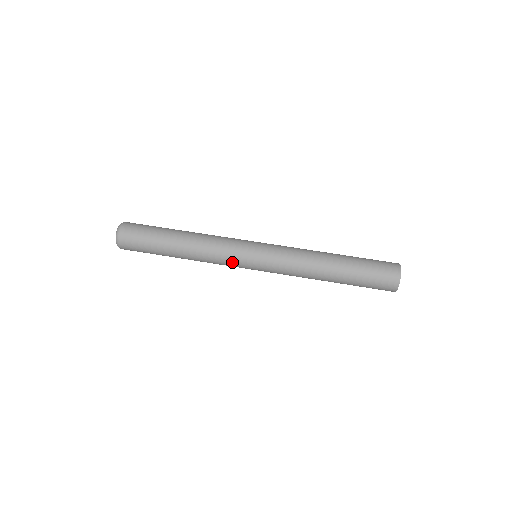
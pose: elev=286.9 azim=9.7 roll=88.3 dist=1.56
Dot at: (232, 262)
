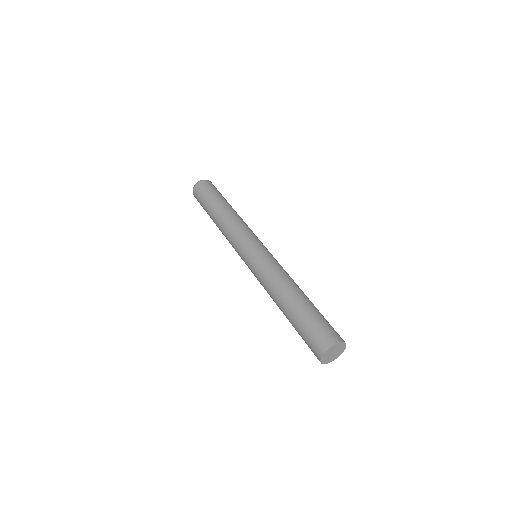
Dot at: (238, 241)
